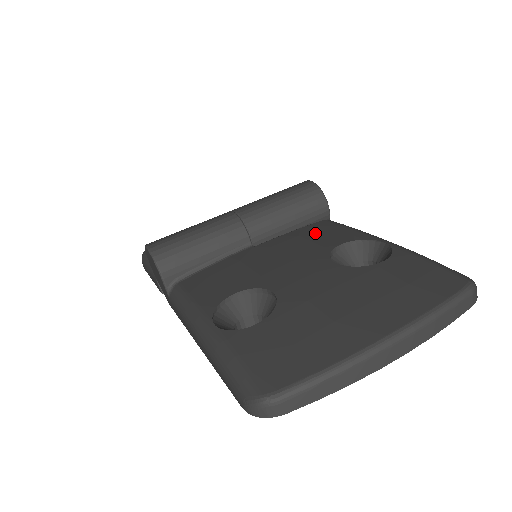
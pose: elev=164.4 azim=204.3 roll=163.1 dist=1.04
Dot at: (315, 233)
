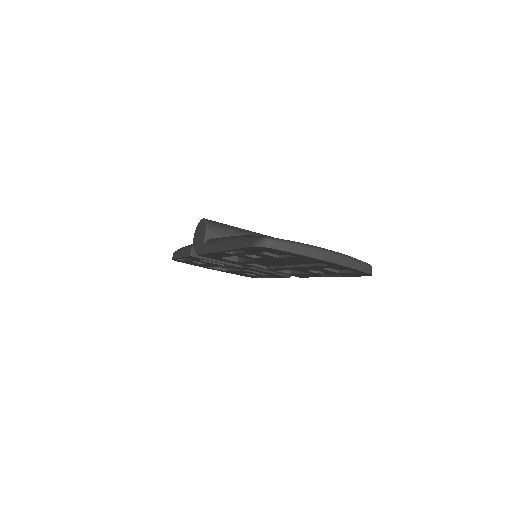
Dot at: occluded
